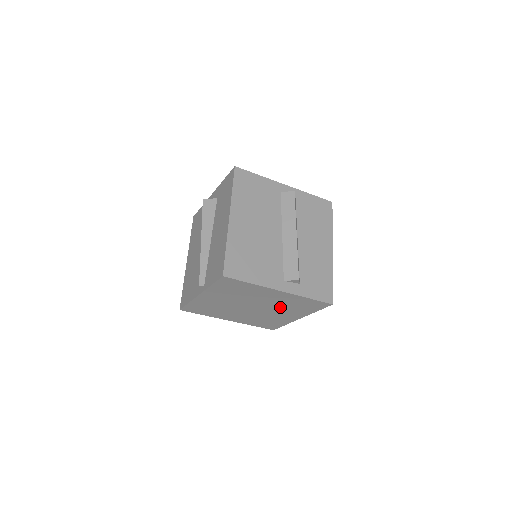
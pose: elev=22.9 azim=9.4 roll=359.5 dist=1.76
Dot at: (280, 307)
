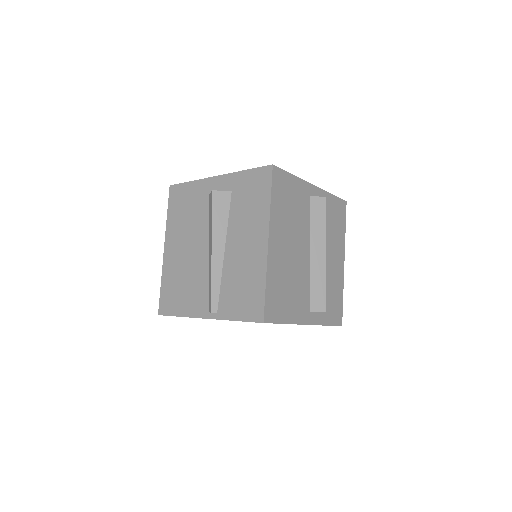
Dot at: occluded
